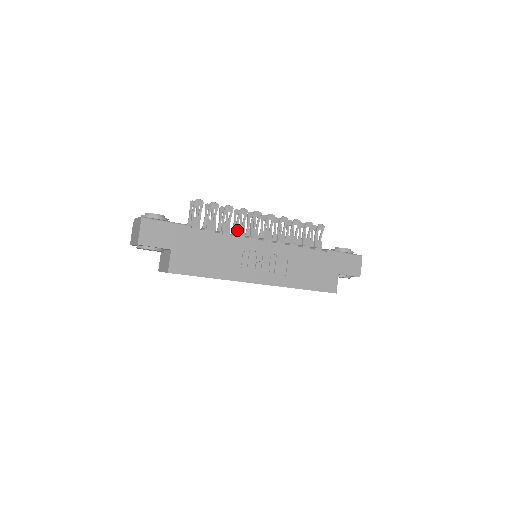
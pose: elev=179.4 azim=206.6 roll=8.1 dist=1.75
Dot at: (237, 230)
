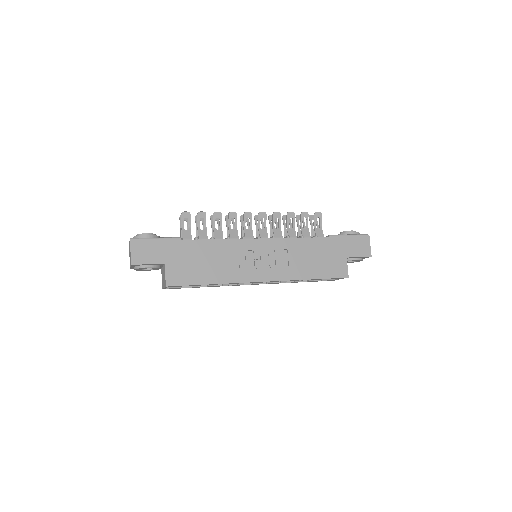
Dot at: (230, 234)
